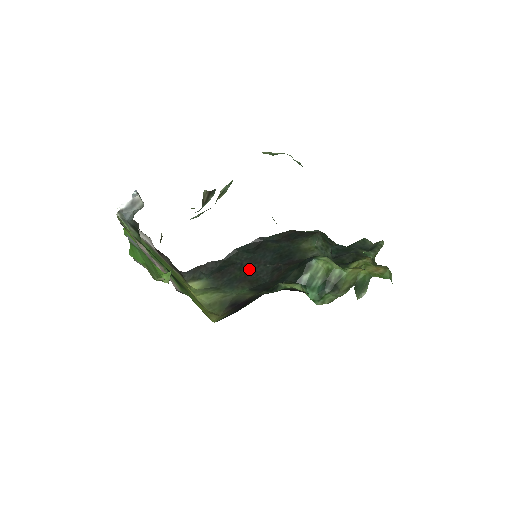
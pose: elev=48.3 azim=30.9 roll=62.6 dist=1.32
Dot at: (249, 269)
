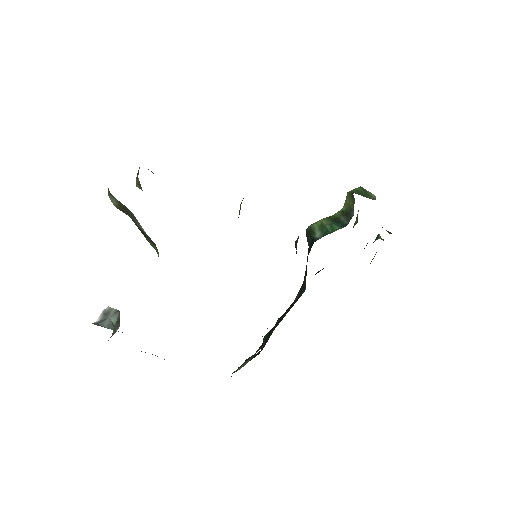
Dot at: (285, 315)
